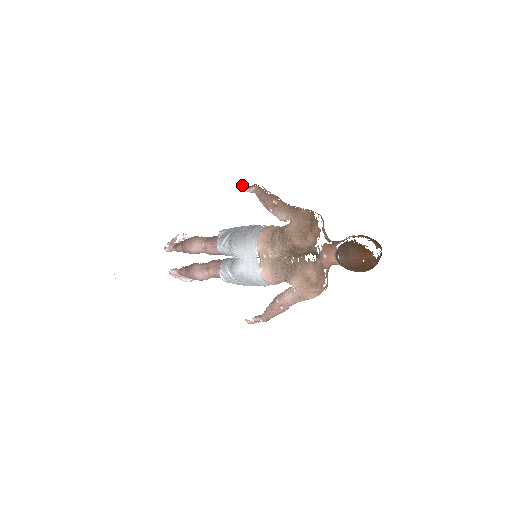
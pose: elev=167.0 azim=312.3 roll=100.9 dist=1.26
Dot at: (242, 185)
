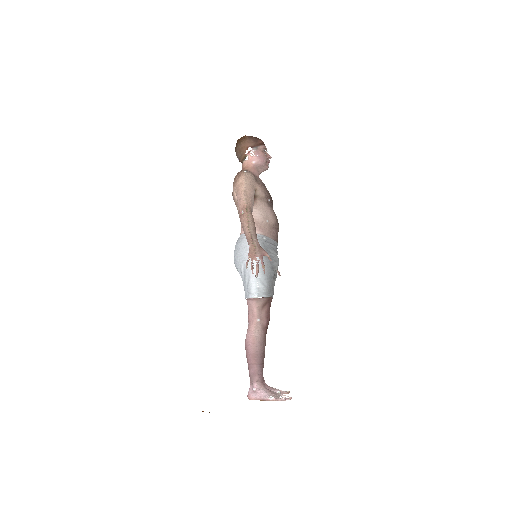
Dot at: occluded
